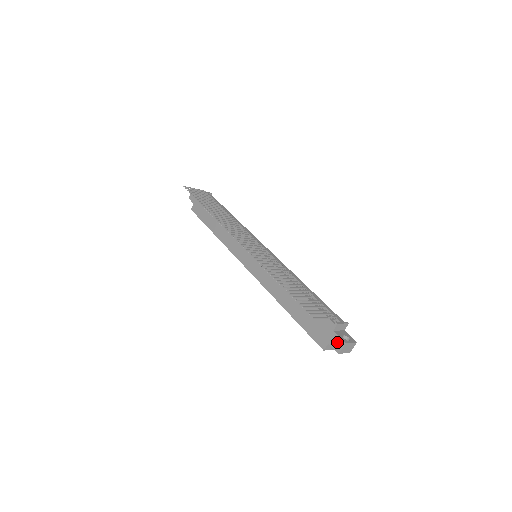
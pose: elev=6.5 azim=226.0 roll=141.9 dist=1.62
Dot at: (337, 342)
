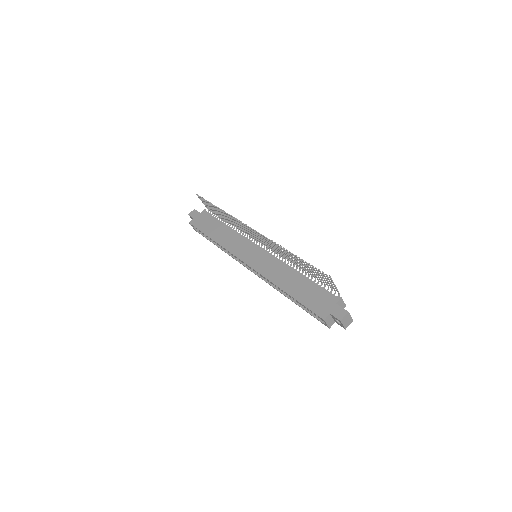
Dot at: (340, 311)
